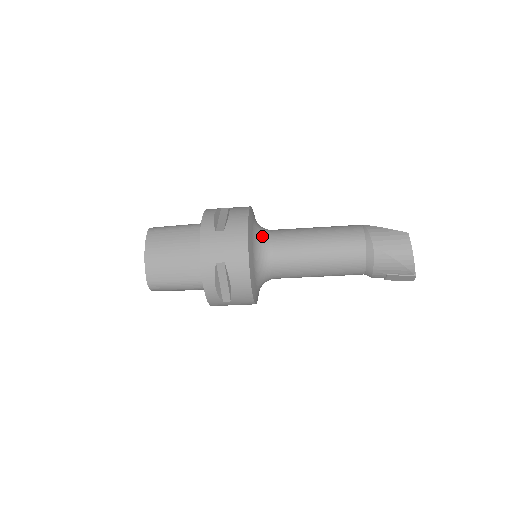
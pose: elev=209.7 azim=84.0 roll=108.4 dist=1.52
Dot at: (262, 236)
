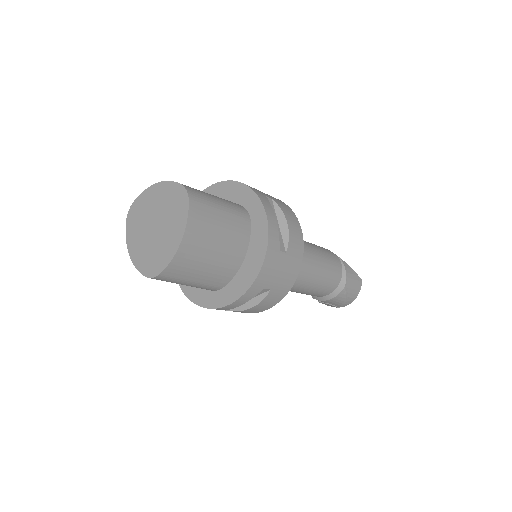
Dot at: occluded
